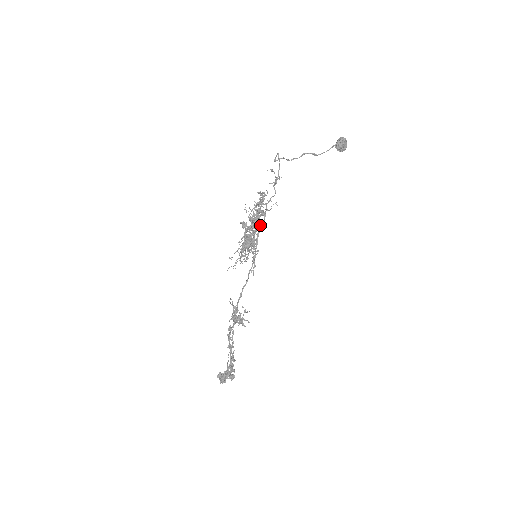
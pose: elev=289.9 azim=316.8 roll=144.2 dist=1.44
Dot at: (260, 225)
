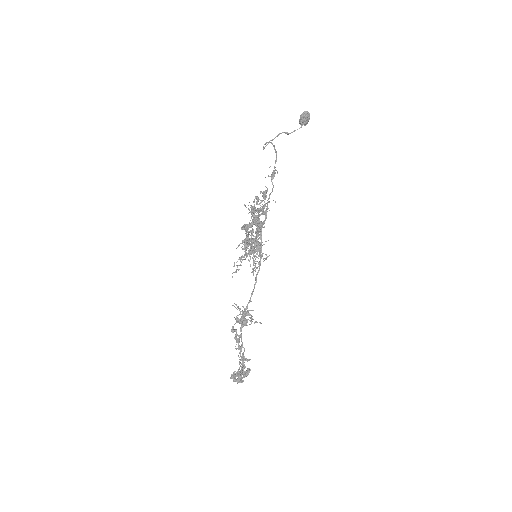
Dot at: (262, 226)
